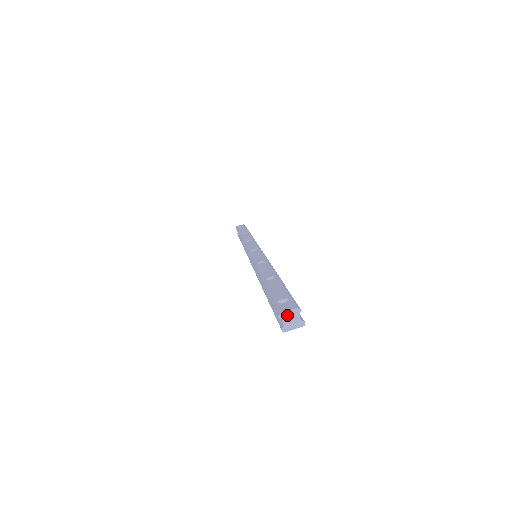
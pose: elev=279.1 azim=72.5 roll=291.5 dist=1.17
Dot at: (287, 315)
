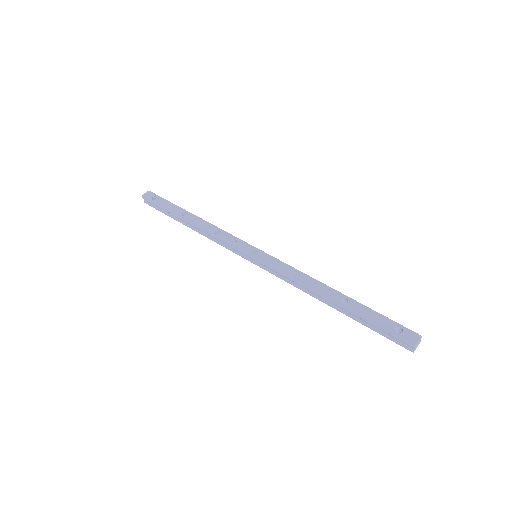
Dot at: (417, 344)
